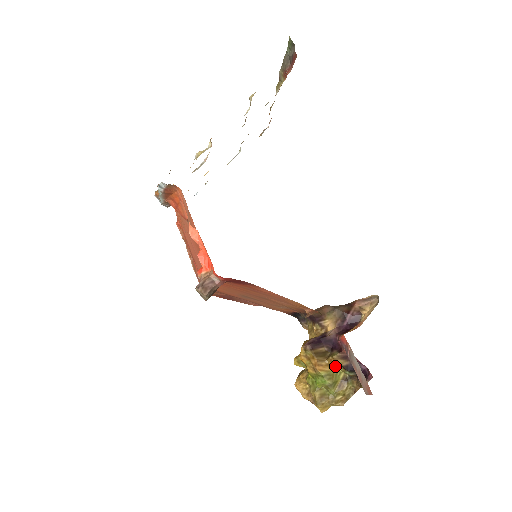
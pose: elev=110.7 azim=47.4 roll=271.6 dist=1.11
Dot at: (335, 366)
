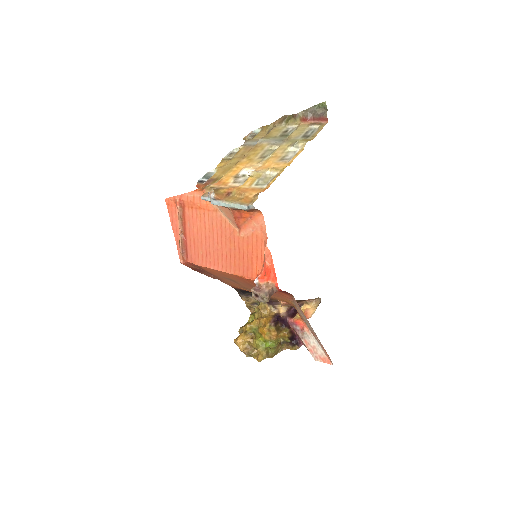
Dot at: (284, 337)
